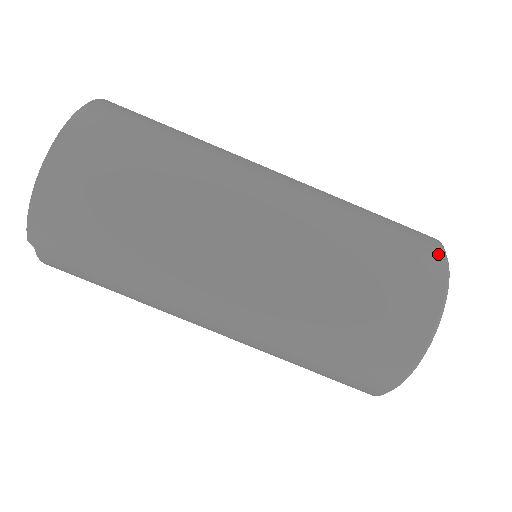
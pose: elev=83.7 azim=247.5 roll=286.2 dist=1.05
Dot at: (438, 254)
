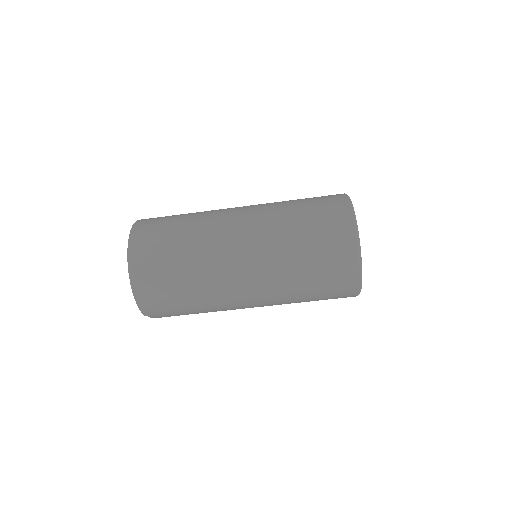
Dot at: (346, 214)
